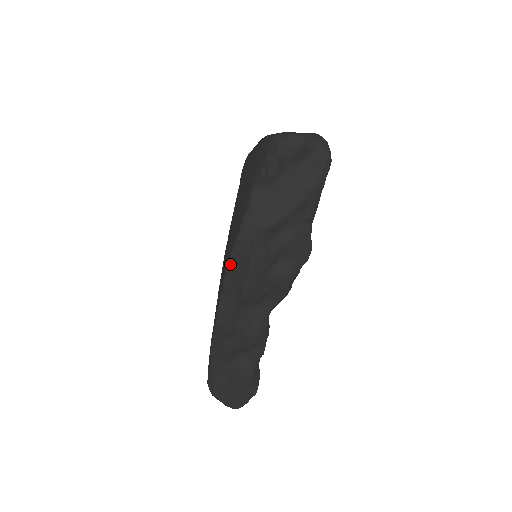
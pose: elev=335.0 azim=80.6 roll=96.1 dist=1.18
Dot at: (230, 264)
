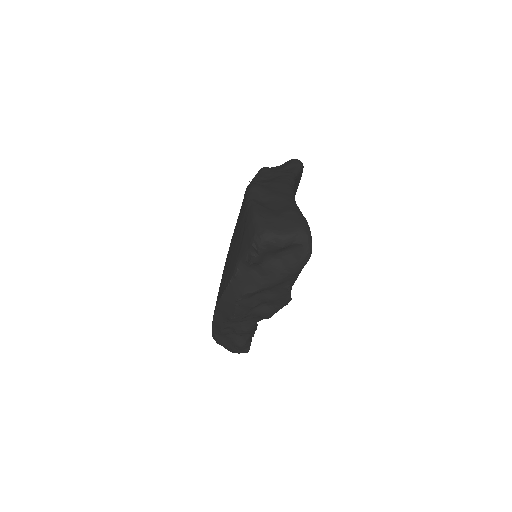
Dot at: (221, 301)
